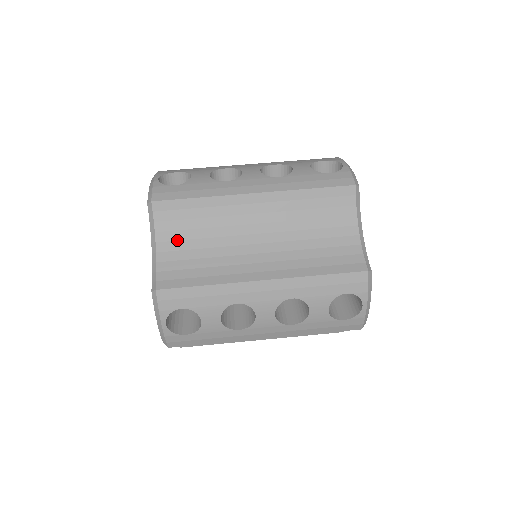
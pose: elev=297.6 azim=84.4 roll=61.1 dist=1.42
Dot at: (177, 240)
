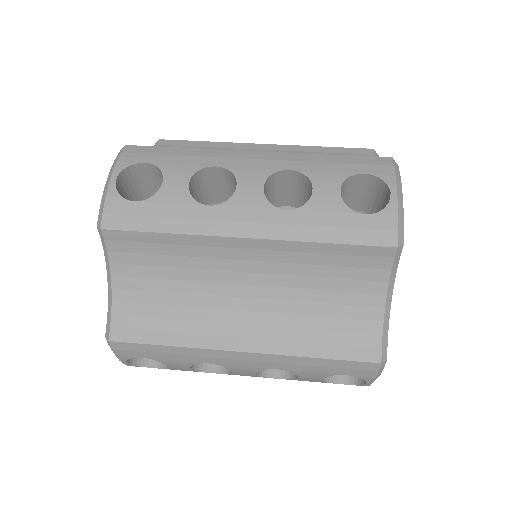
Dot at: occluded
